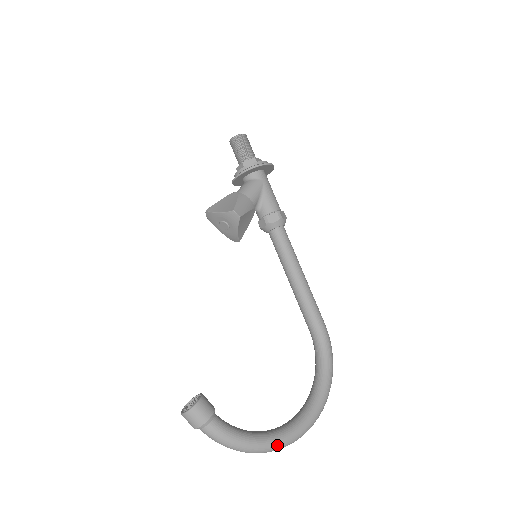
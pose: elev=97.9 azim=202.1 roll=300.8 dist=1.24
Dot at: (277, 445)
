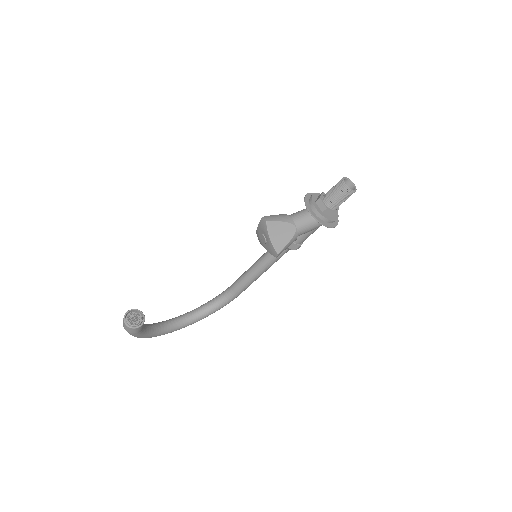
Dot at: occluded
